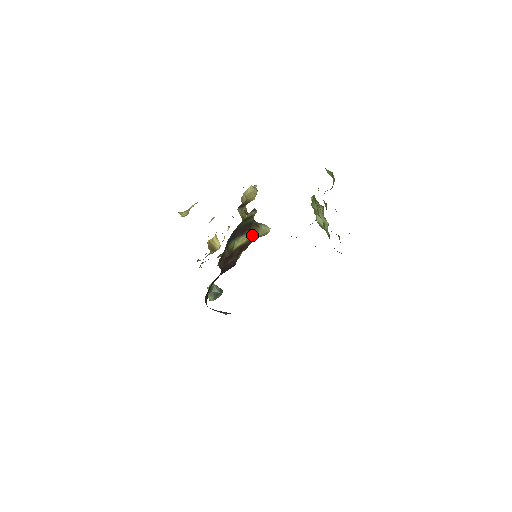
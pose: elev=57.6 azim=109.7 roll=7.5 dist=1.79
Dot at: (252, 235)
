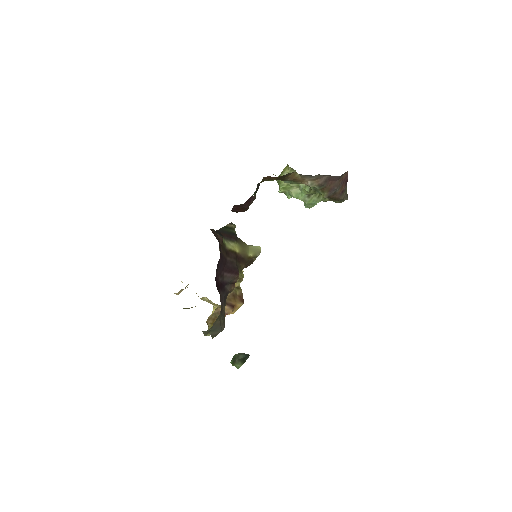
Dot at: (243, 249)
